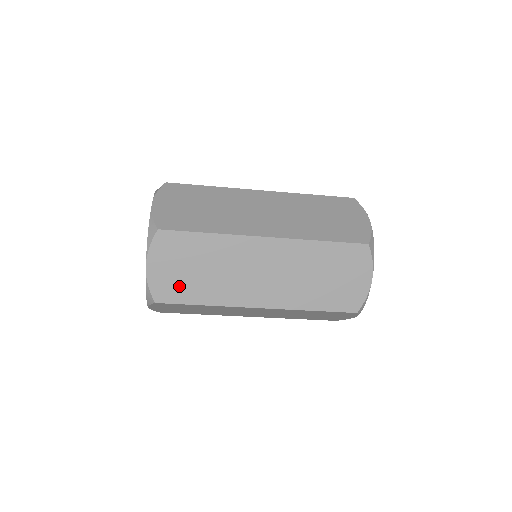
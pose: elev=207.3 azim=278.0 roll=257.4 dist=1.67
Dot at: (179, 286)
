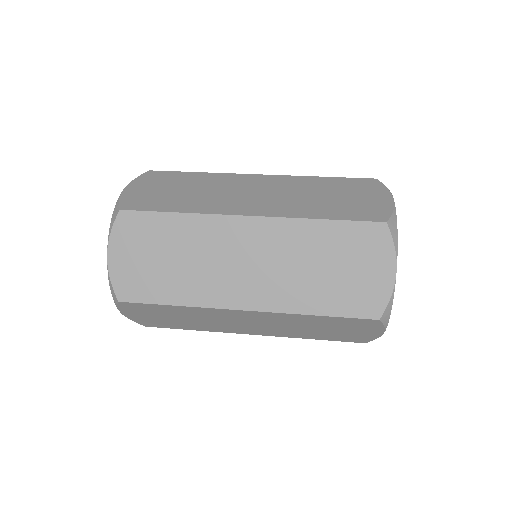
Dot at: occluded
